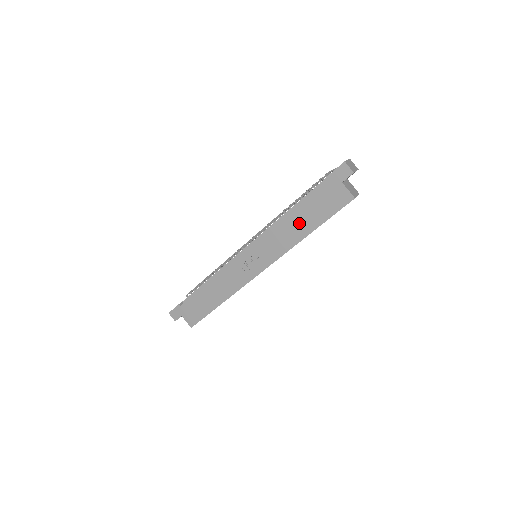
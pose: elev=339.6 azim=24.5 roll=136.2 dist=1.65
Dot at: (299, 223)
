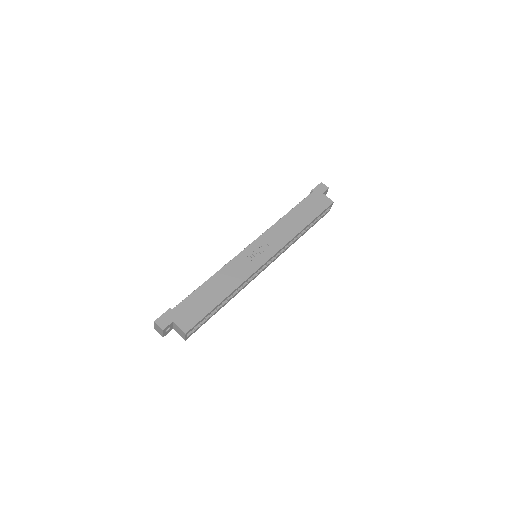
Dot at: (297, 219)
